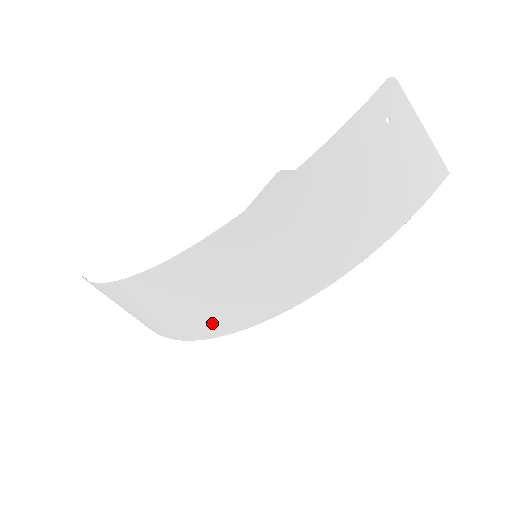
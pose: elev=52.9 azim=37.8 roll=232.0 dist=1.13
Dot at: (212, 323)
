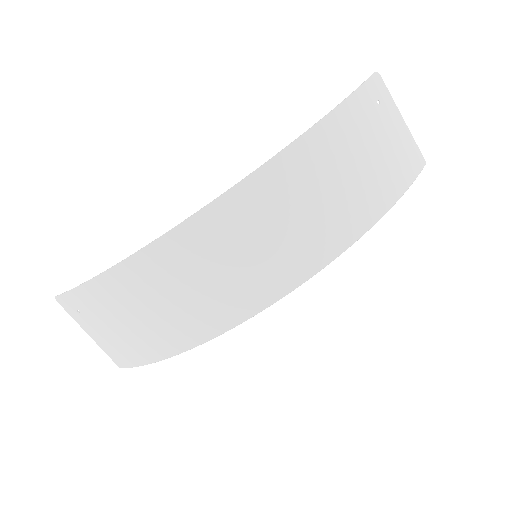
Dot at: (221, 309)
